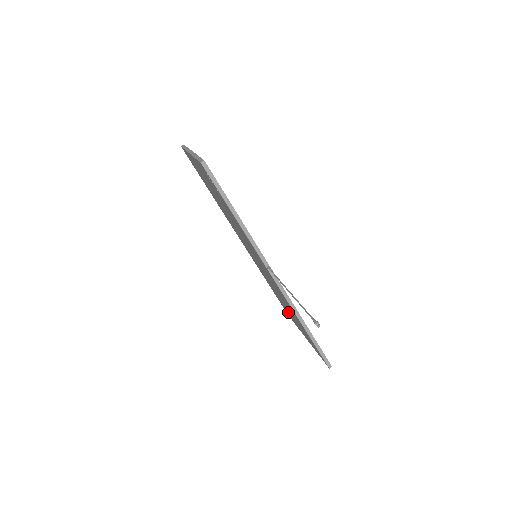
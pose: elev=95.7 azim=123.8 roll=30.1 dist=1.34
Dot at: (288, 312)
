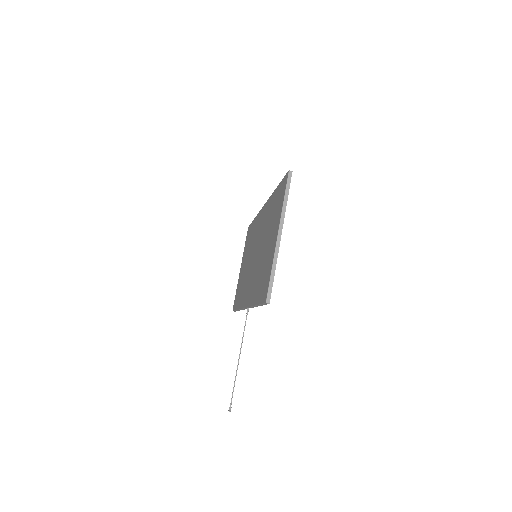
Dot at: (246, 250)
